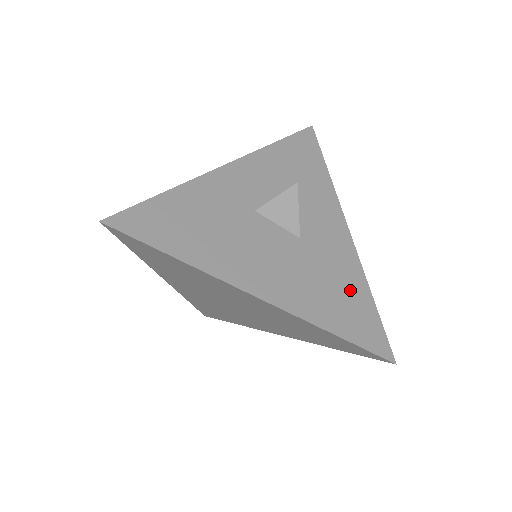
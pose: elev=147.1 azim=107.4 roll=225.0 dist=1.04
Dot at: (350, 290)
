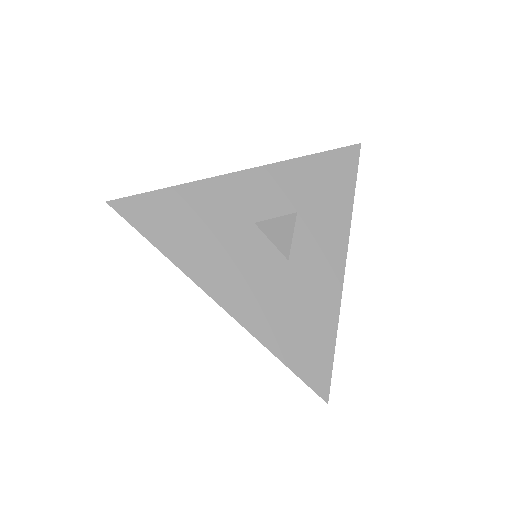
Dot at: (316, 323)
